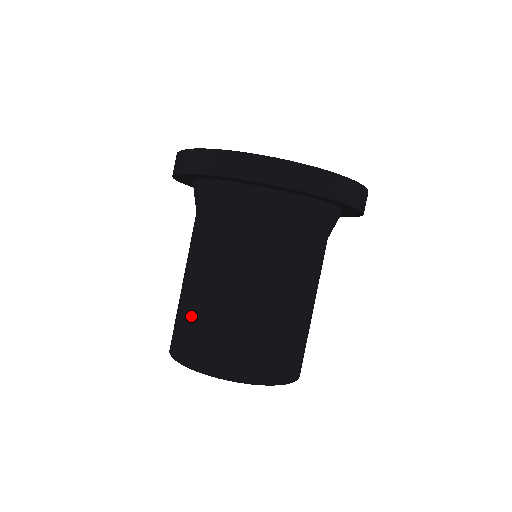
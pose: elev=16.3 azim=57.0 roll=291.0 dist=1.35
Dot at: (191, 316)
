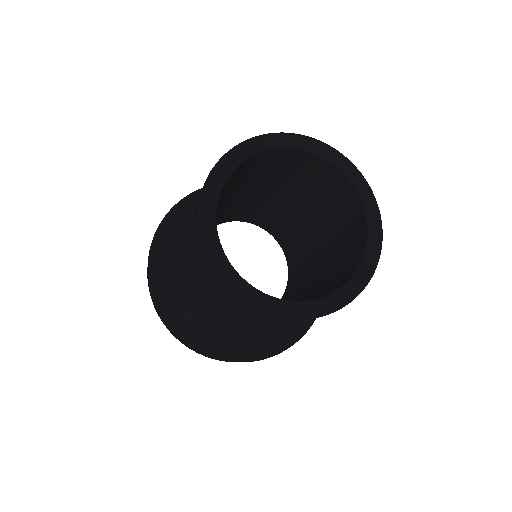
Dot at: occluded
